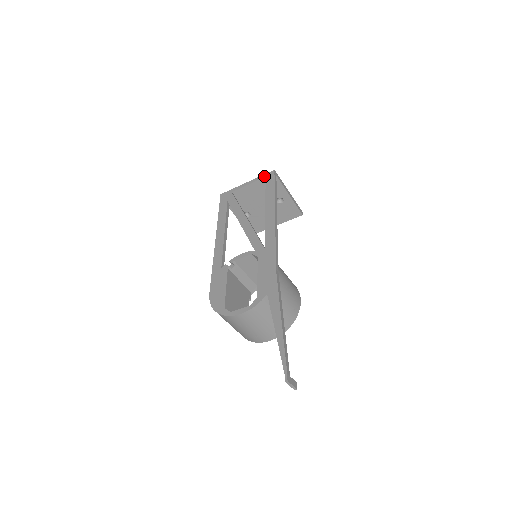
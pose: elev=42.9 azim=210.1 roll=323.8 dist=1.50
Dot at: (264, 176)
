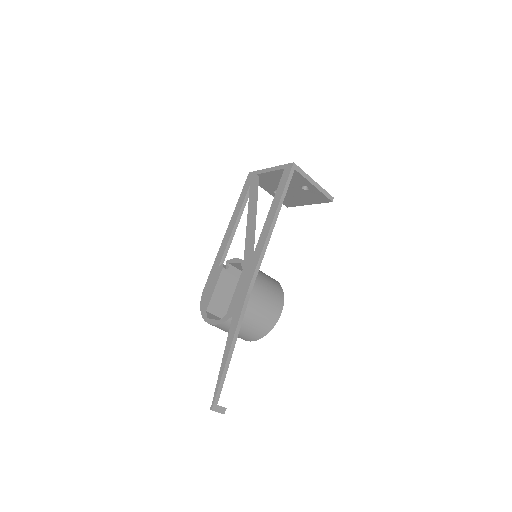
Dot at: (283, 167)
